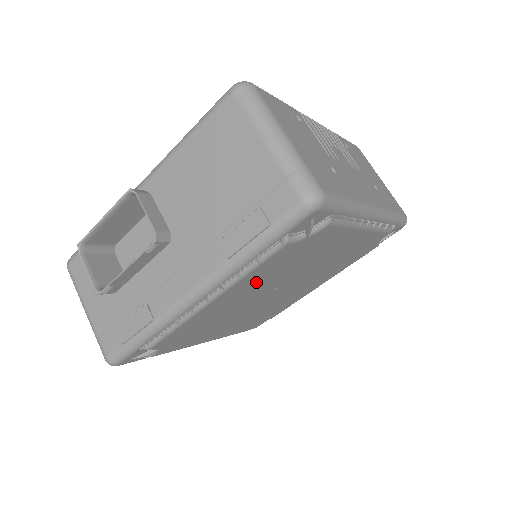
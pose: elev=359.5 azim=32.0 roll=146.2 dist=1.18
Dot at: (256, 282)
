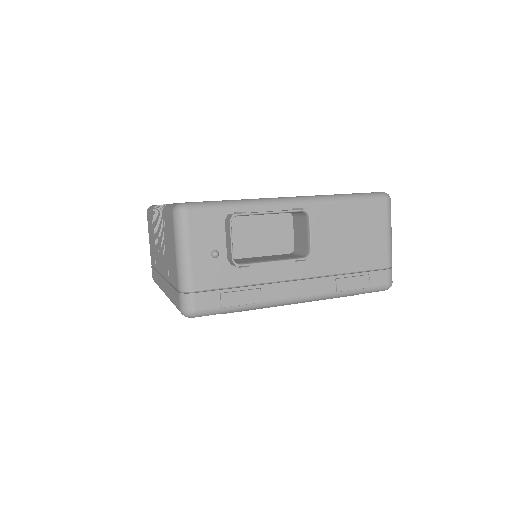
Dot at: occluded
